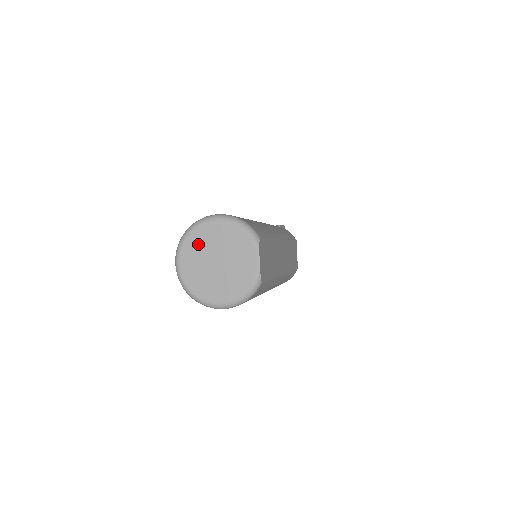
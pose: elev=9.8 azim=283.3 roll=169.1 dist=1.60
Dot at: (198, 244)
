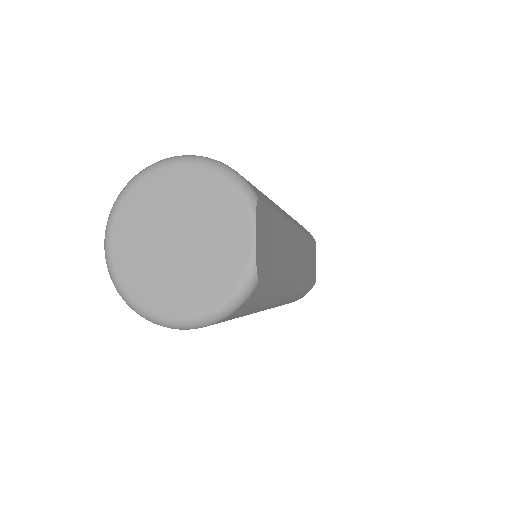
Dot at: (144, 207)
